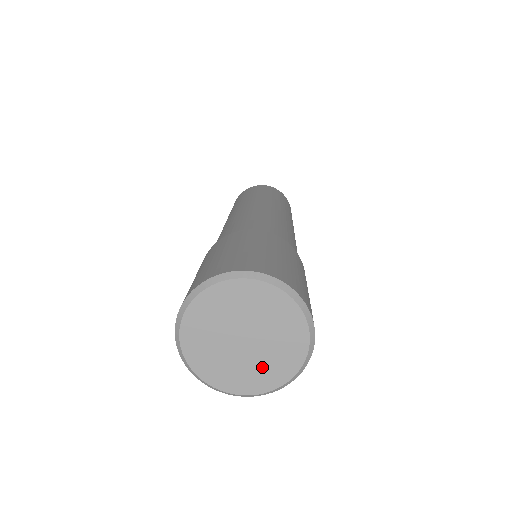
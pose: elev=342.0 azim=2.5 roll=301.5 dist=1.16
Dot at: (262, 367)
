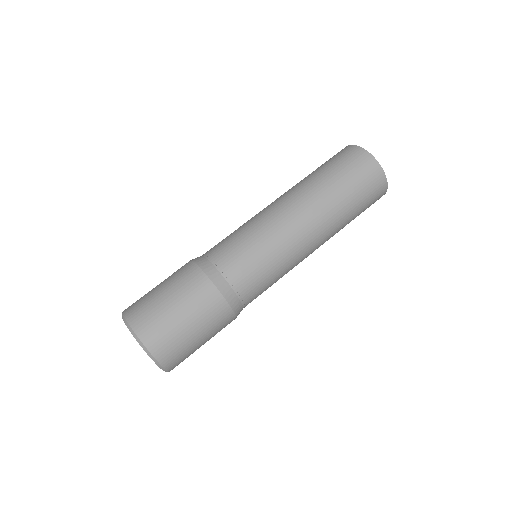
Dot at: occluded
